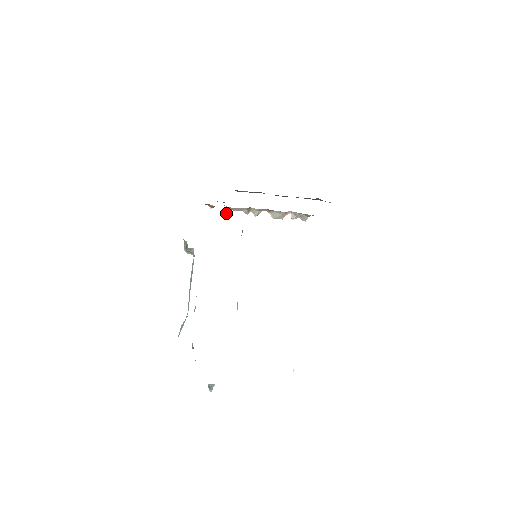
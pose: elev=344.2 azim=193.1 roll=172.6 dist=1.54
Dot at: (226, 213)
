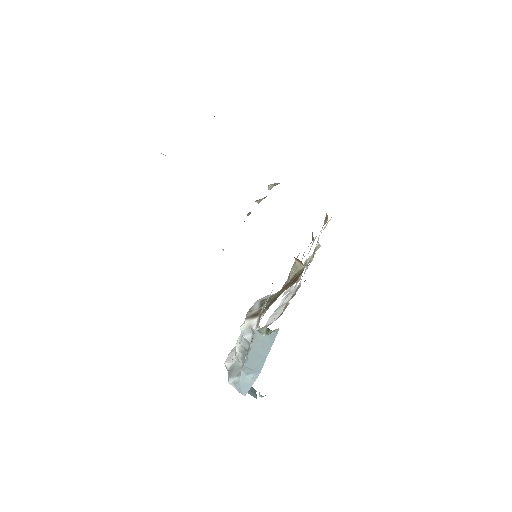
Dot at: occluded
